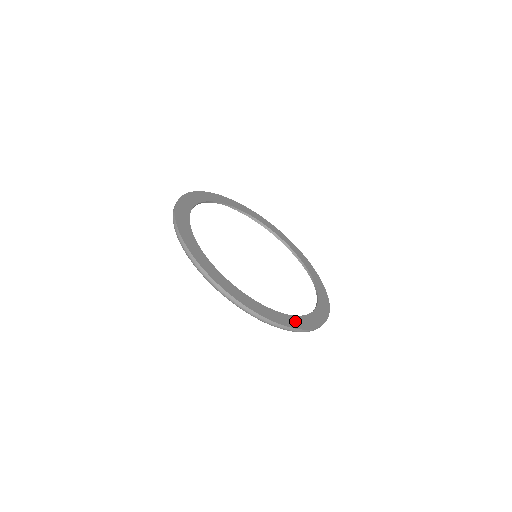
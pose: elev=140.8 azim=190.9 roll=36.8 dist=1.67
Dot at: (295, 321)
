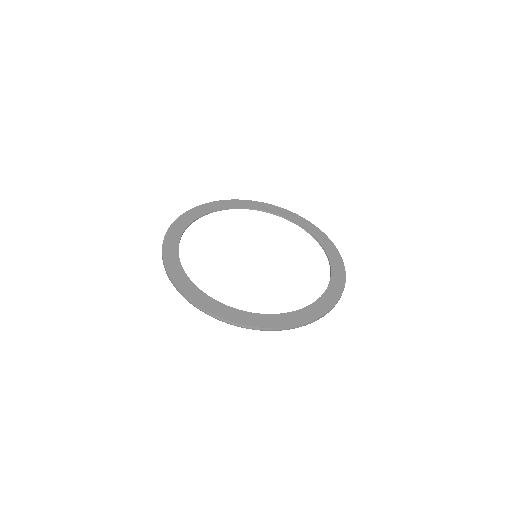
Dot at: (226, 311)
